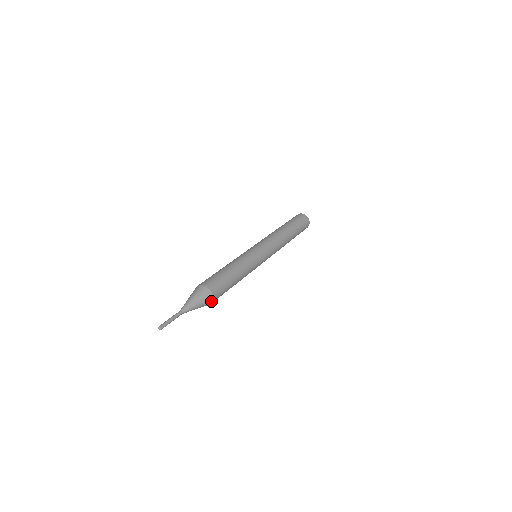
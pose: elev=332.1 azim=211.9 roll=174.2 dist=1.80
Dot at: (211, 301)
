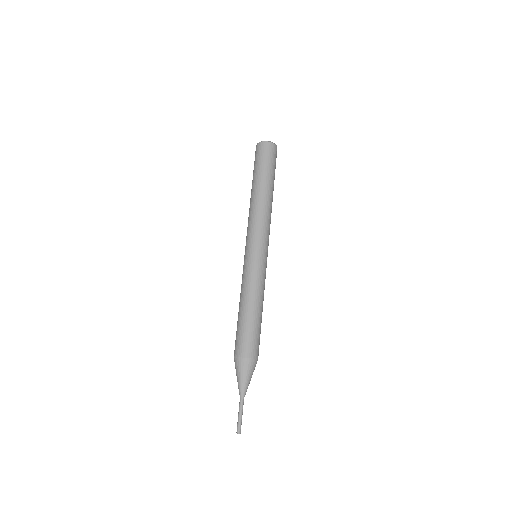
Dot at: occluded
